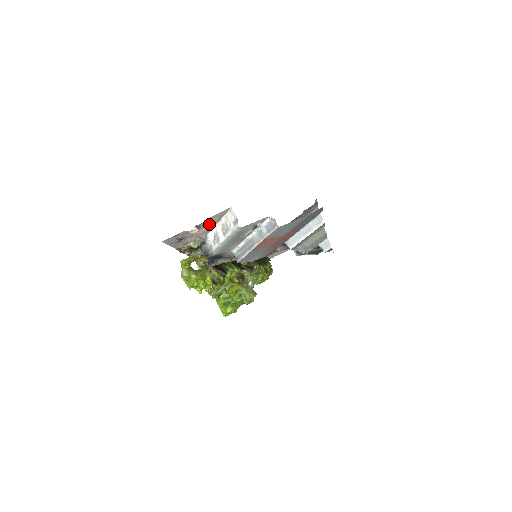
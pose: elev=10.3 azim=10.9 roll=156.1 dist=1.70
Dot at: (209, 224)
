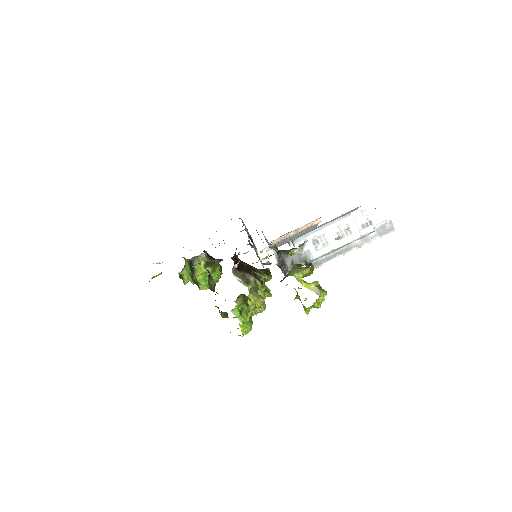
Dot at: occluded
